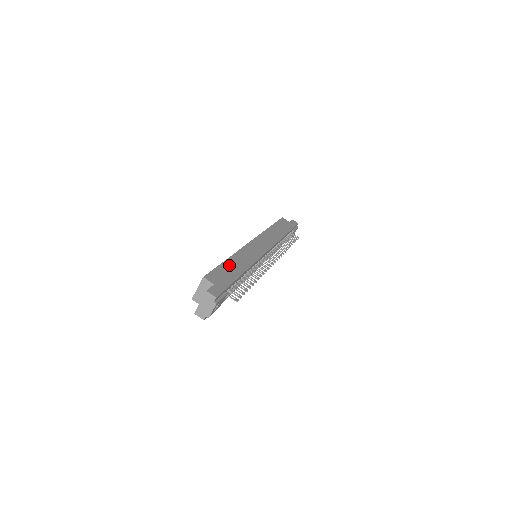
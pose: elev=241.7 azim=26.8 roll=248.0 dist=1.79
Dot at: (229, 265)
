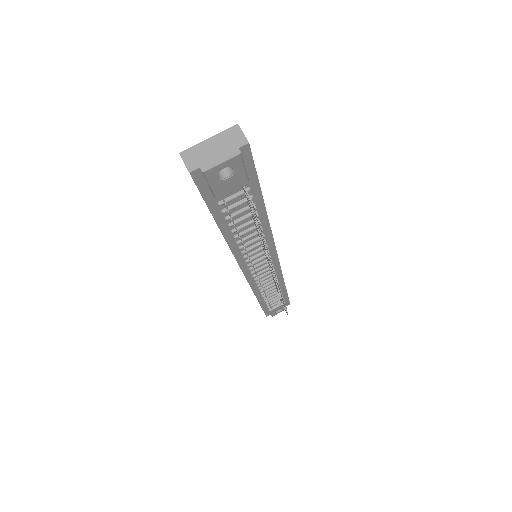
Dot at: occluded
